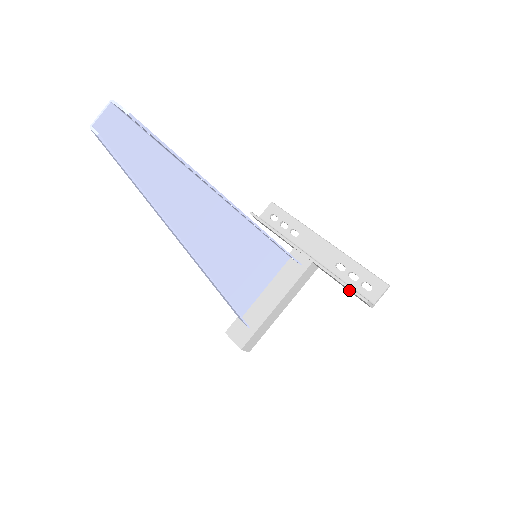
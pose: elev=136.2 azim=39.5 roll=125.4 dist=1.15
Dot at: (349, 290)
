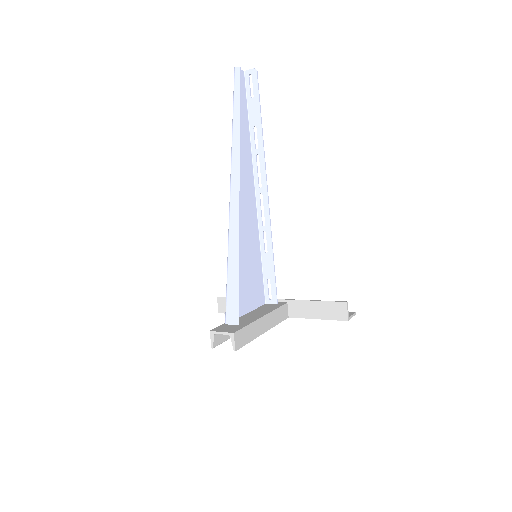
Dot at: (326, 308)
